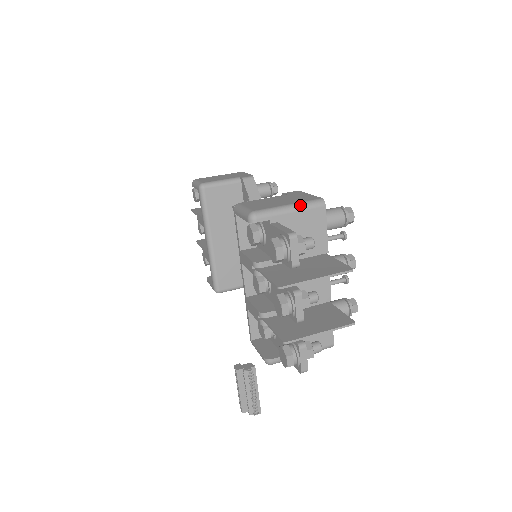
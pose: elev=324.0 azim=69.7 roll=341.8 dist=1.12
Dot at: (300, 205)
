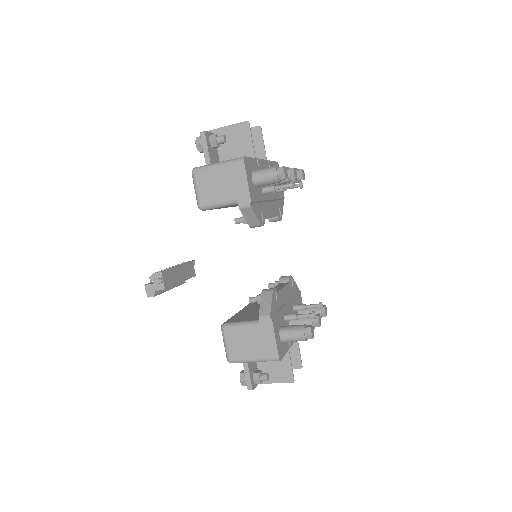
Dot at: occluded
